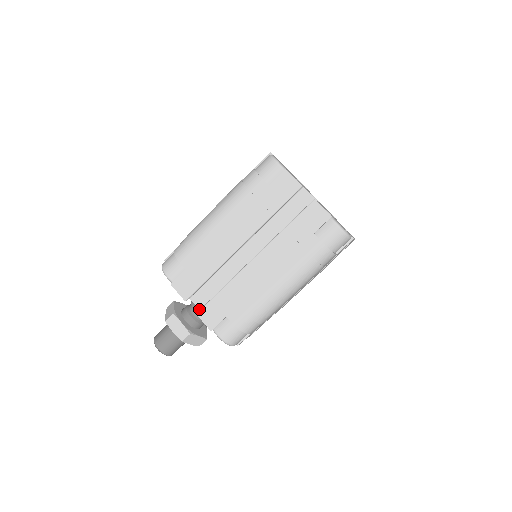
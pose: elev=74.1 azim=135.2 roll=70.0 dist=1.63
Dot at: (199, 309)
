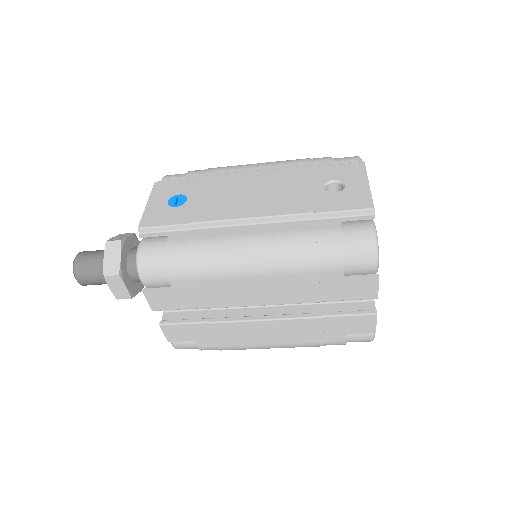
Dot at: occluded
